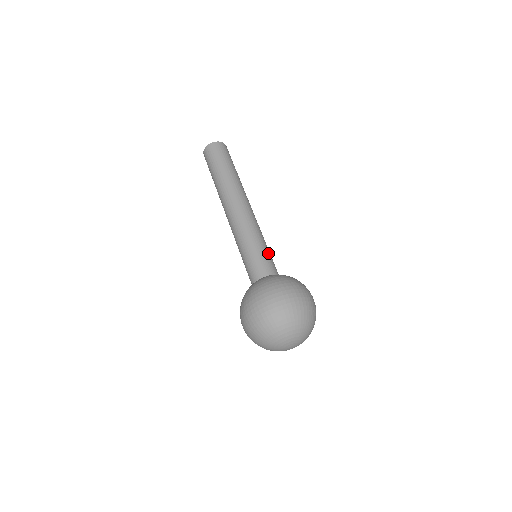
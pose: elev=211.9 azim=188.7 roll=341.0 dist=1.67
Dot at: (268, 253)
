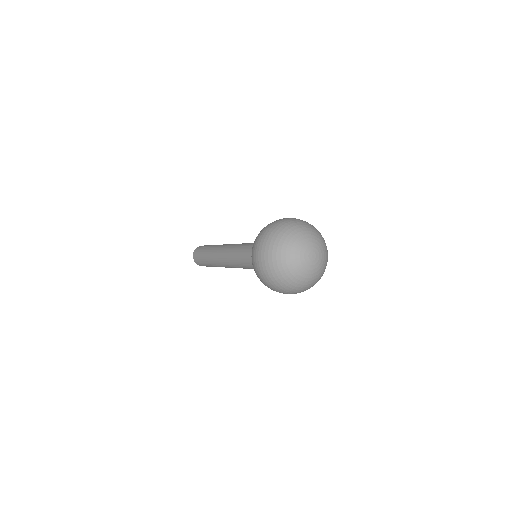
Dot at: occluded
